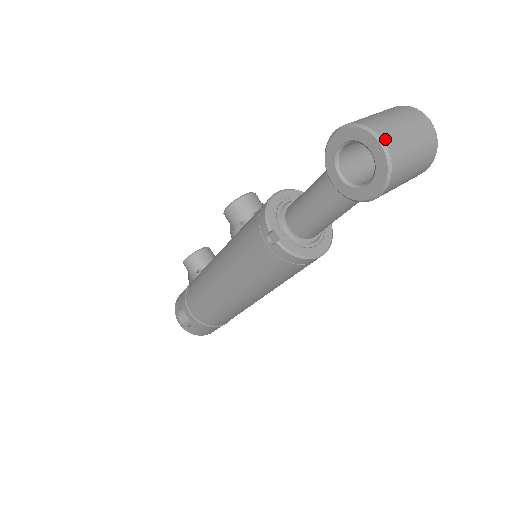
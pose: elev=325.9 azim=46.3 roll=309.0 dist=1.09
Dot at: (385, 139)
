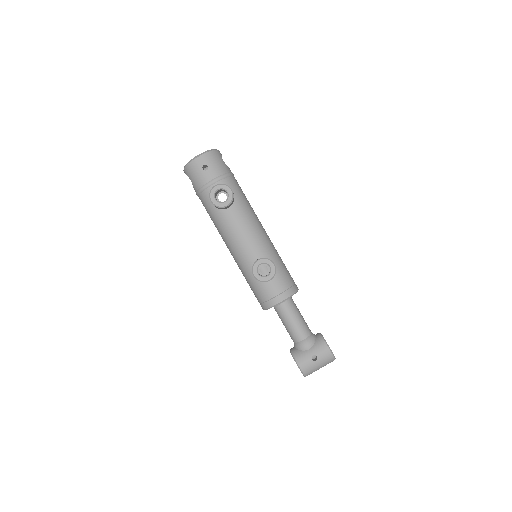
Dot at: occluded
